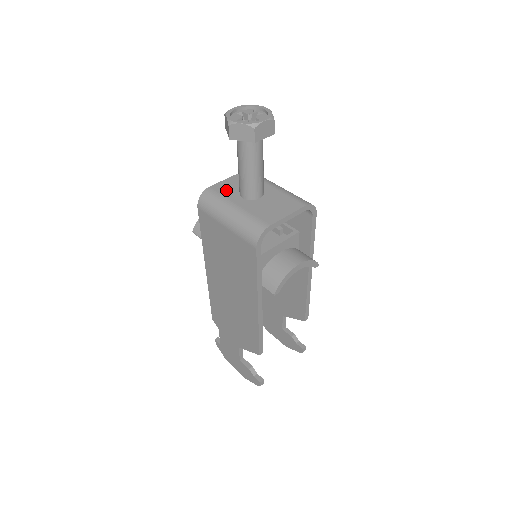
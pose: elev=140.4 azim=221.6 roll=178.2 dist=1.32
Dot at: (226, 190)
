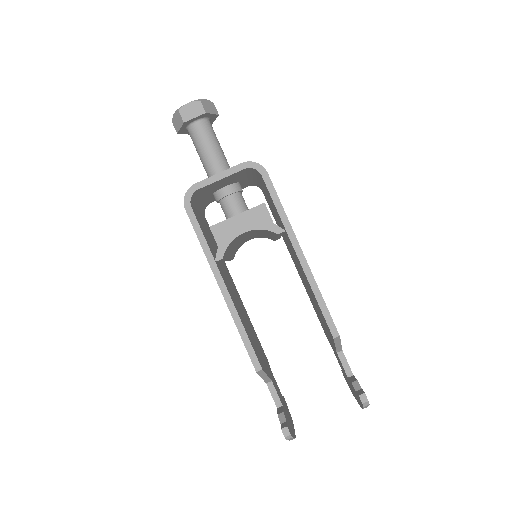
Dot at: occluded
